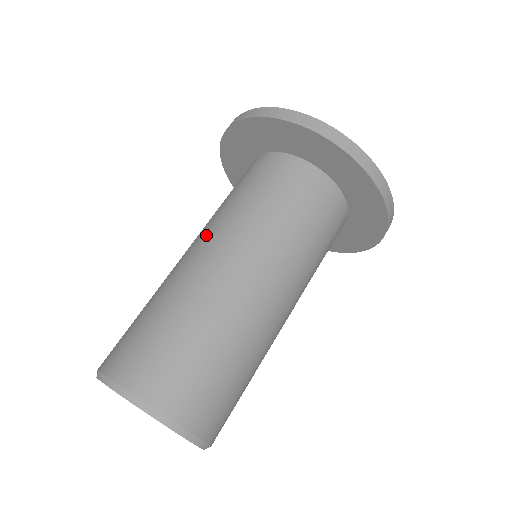
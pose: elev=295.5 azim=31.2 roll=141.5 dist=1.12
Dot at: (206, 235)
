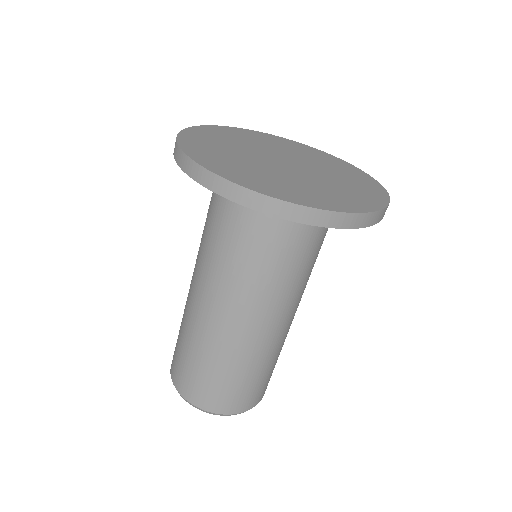
Dot at: (195, 268)
